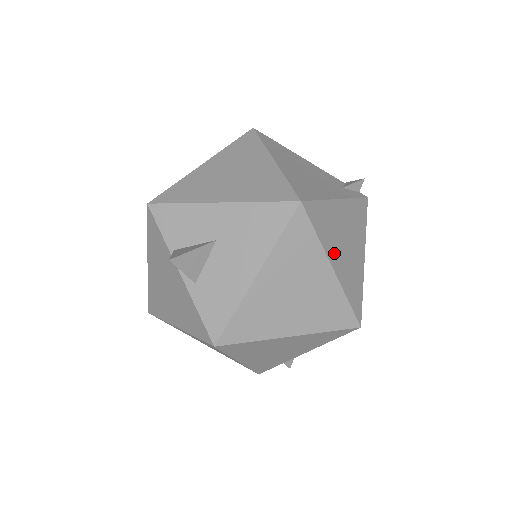
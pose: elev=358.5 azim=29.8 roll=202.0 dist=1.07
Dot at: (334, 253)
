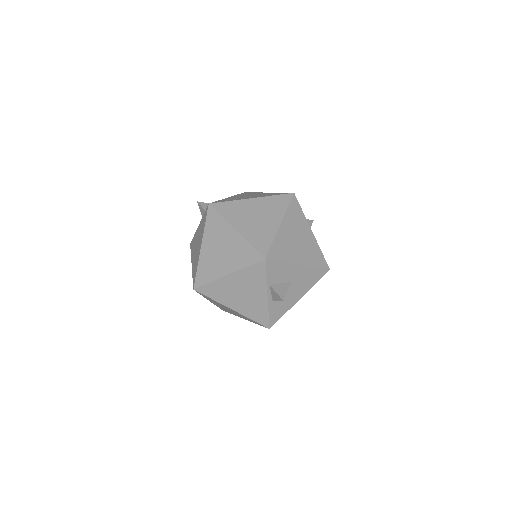
Dot at: occluded
